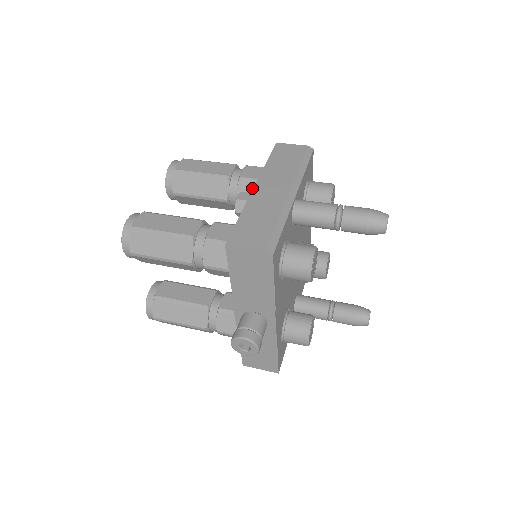
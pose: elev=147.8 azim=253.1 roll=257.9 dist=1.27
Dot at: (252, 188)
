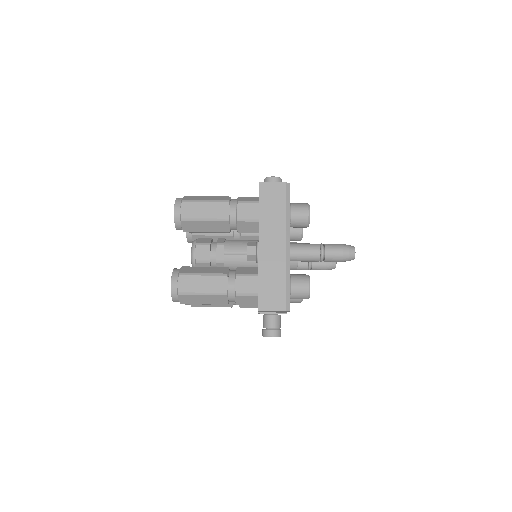
Dot at: (249, 225)
